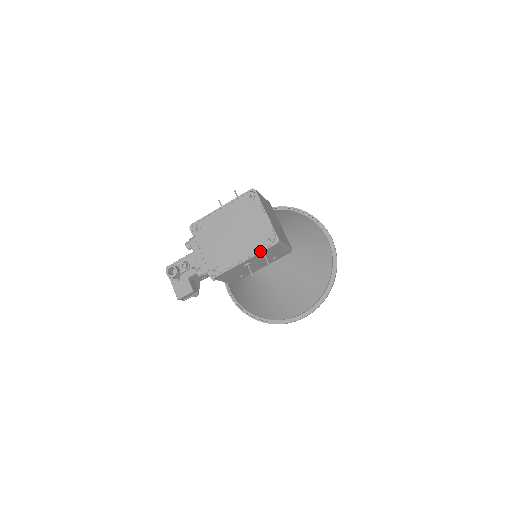
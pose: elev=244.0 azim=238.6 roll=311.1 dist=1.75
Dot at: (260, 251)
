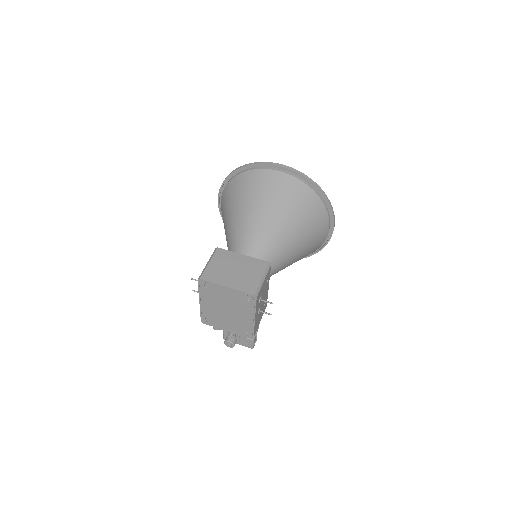
Dot at: (254, 309)
